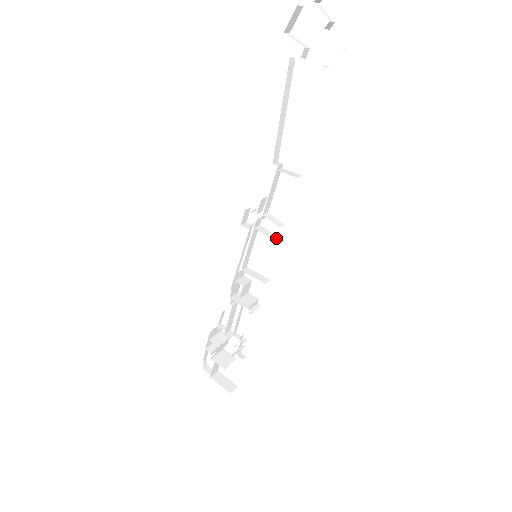
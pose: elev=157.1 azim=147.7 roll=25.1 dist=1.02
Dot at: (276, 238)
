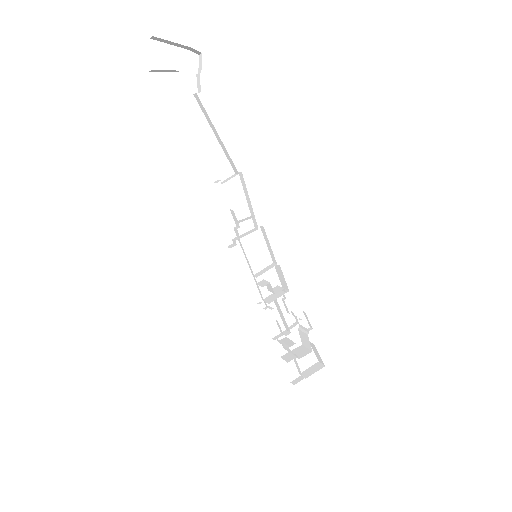
Dot at: (256, 229)
